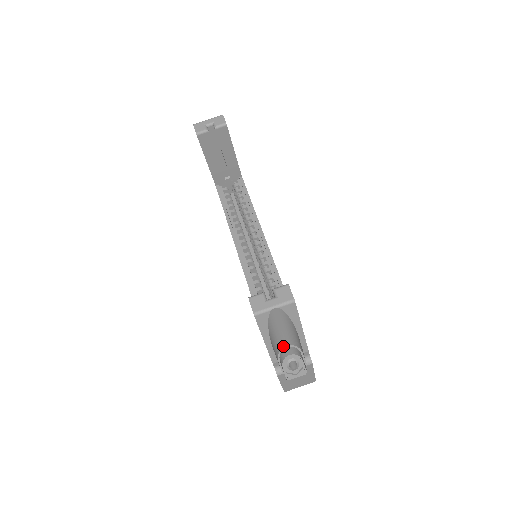
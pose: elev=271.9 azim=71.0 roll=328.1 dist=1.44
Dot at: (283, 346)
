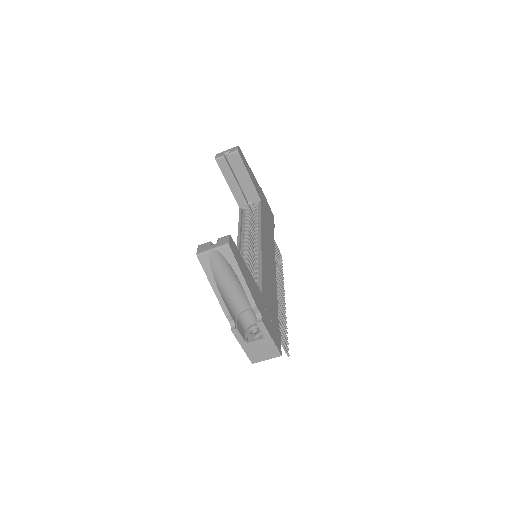
Dot at: (243, 309)
